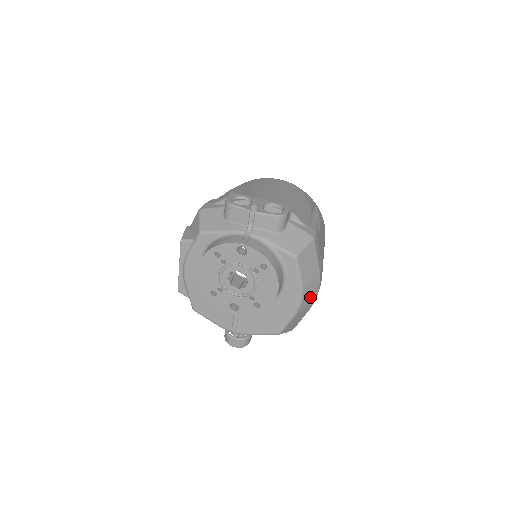
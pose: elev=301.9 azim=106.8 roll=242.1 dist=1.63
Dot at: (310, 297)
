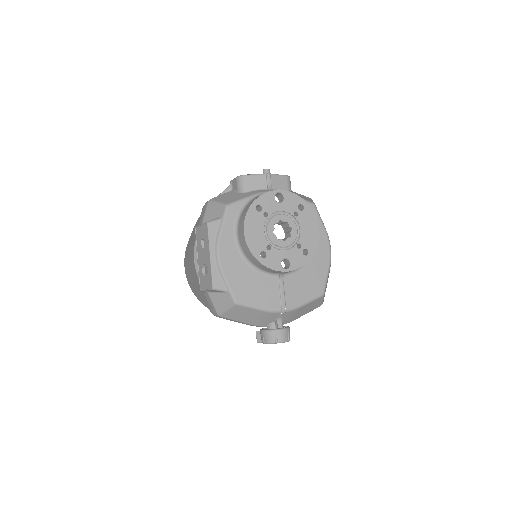
Dot at: occluded
